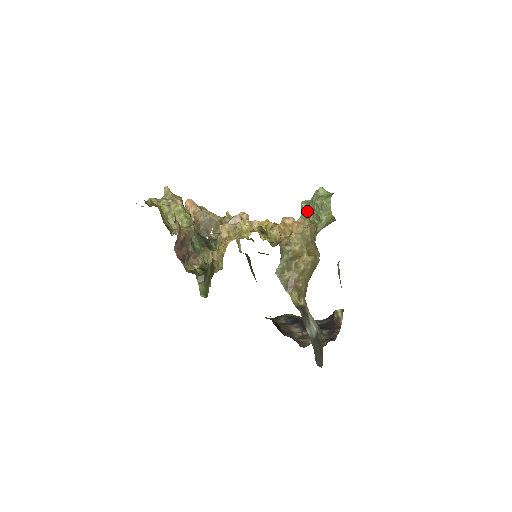
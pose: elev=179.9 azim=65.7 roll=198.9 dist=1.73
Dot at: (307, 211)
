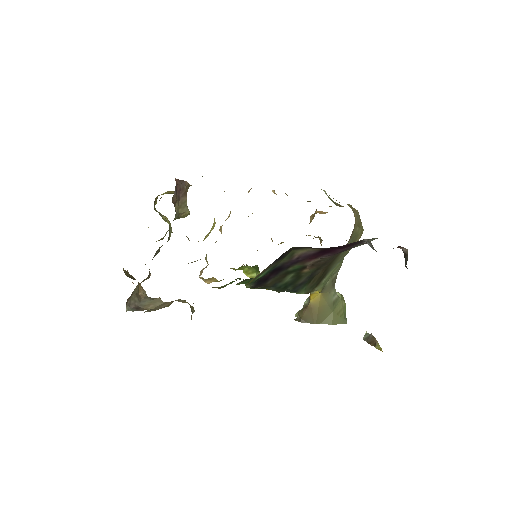
Dot at: occluded
